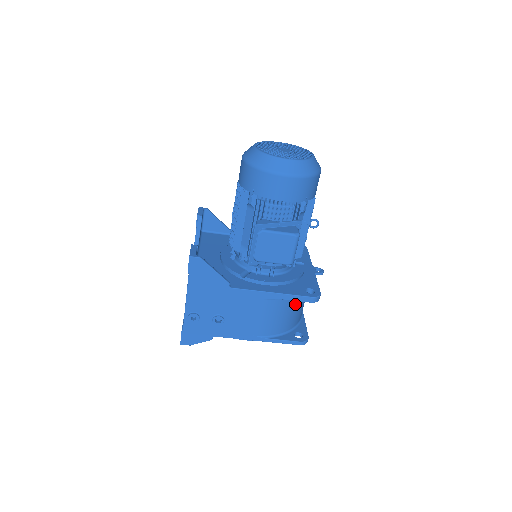
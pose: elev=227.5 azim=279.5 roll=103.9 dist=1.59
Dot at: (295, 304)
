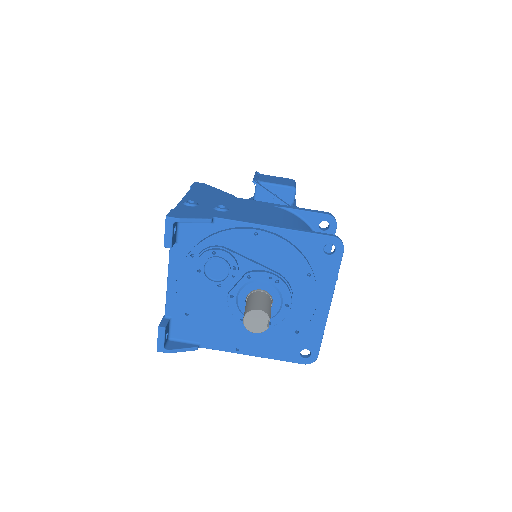
Dot at: occluded
